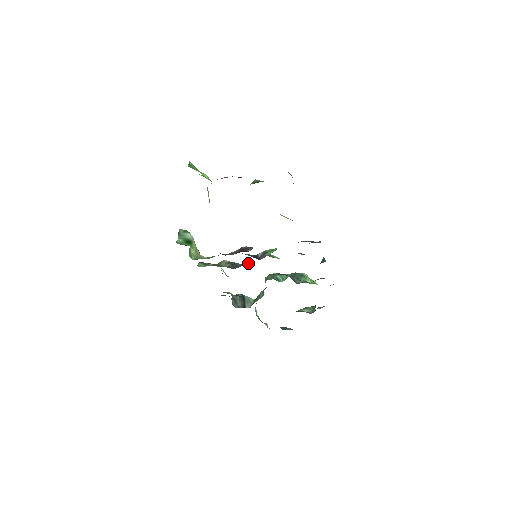
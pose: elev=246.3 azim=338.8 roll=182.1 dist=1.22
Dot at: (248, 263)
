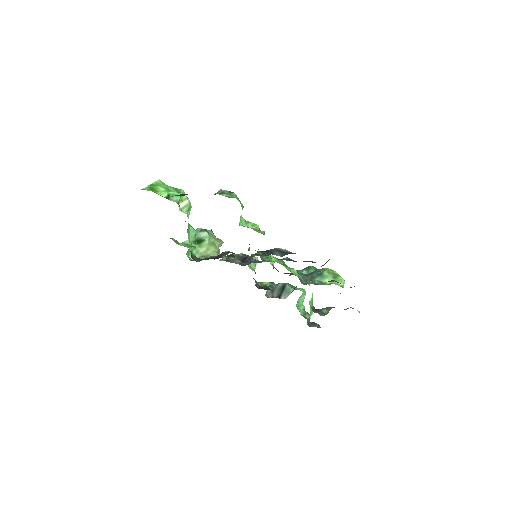
Dot at: occluded
